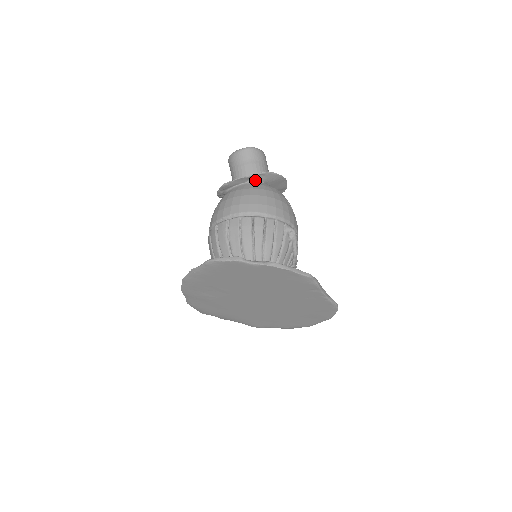
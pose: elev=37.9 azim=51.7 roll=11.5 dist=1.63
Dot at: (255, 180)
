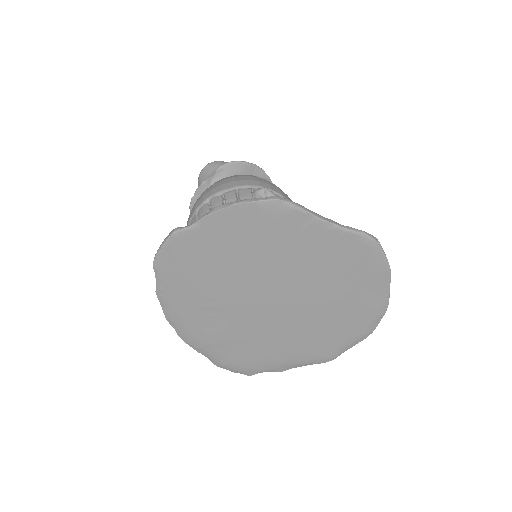
Dot at: occluded
